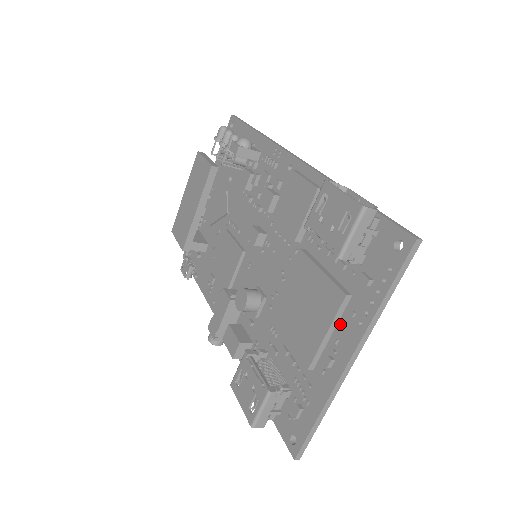
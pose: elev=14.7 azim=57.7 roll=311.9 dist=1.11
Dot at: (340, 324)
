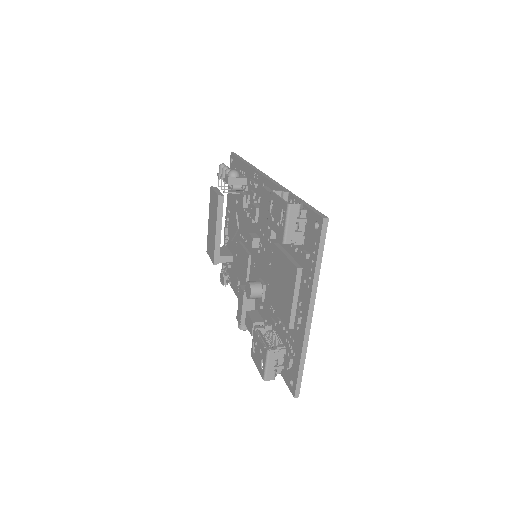
Dot at: (300, 291)
